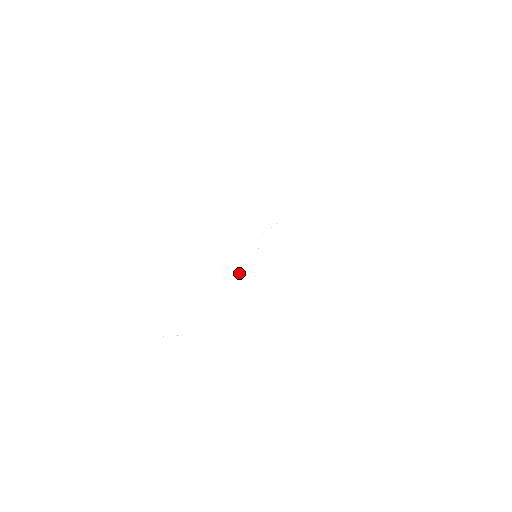
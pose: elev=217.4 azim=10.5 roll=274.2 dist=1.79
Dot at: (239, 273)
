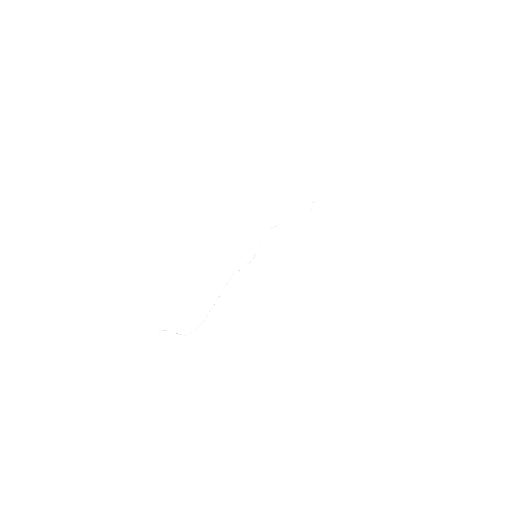
Dot at: (238, 271)
